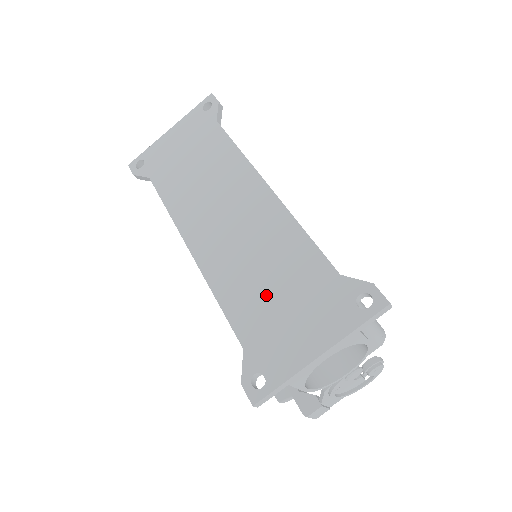
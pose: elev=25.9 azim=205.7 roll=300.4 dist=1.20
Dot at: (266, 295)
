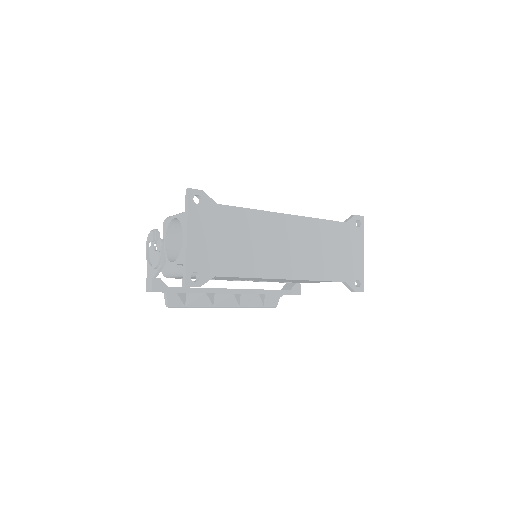
Dot at: (333, 257)
